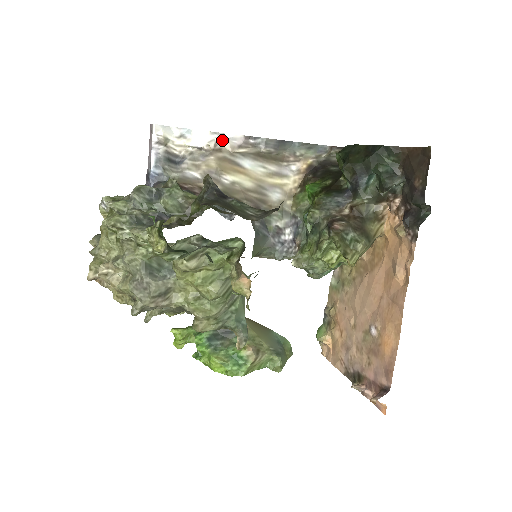
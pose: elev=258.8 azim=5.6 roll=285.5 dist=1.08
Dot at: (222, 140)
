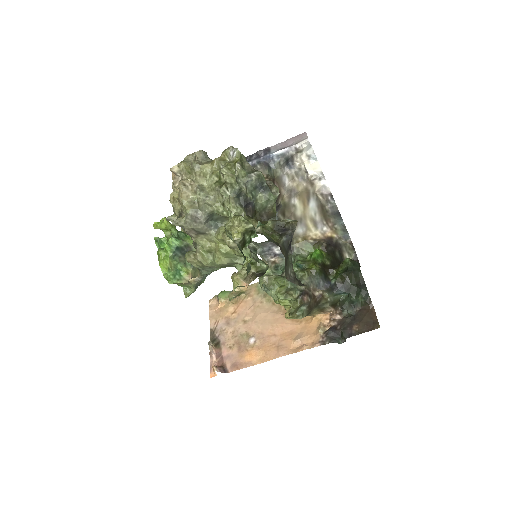
Dot at: (320, 180)
